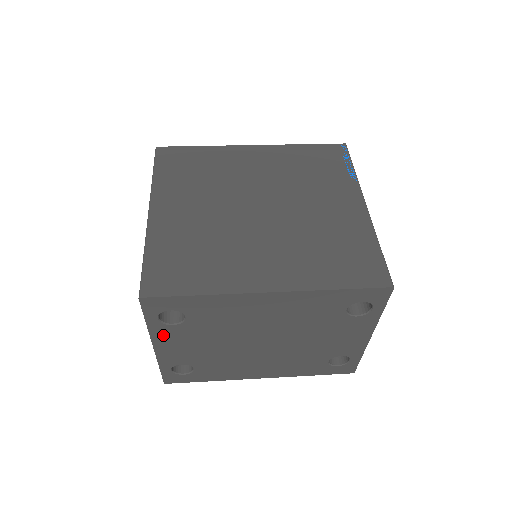
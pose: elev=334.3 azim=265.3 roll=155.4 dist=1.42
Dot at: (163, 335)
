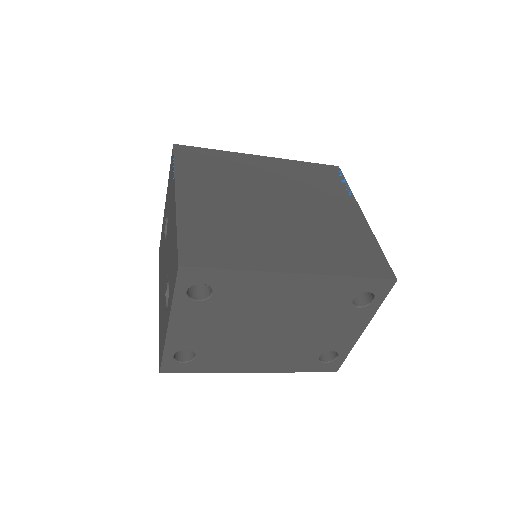
Dot at: (183, 312)
